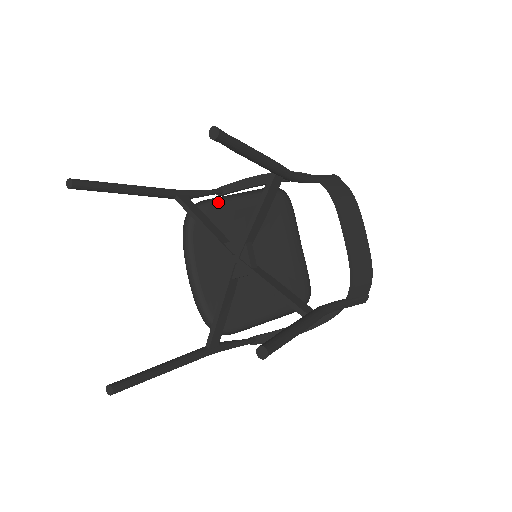
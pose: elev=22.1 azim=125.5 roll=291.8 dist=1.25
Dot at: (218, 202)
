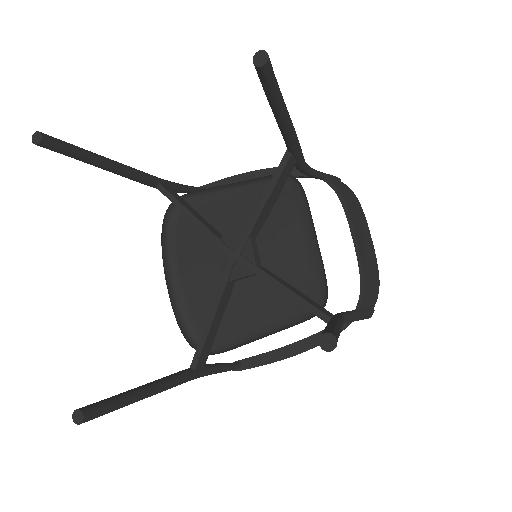
Dot at: (207, 195)
